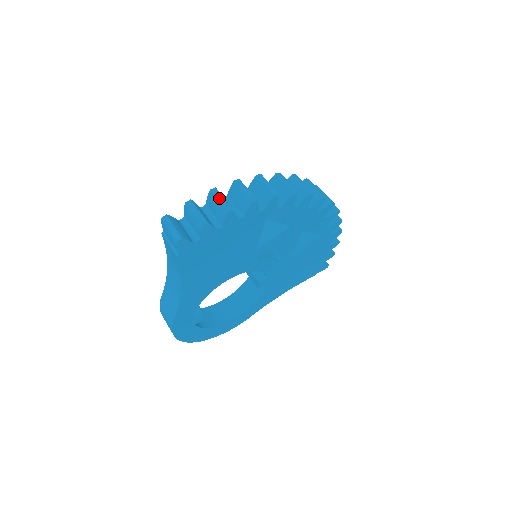
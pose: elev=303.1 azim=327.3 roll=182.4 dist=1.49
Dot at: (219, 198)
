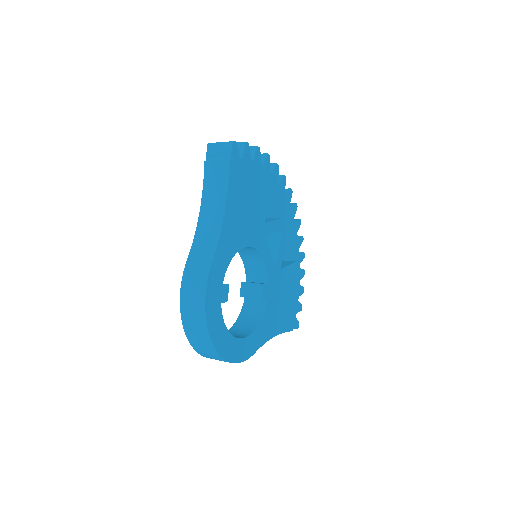
Dot at: occluded
